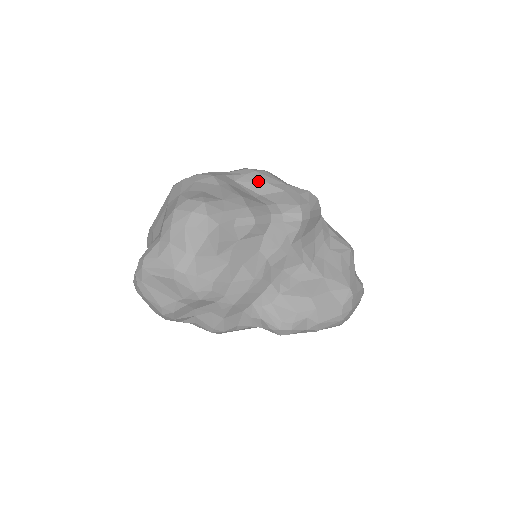
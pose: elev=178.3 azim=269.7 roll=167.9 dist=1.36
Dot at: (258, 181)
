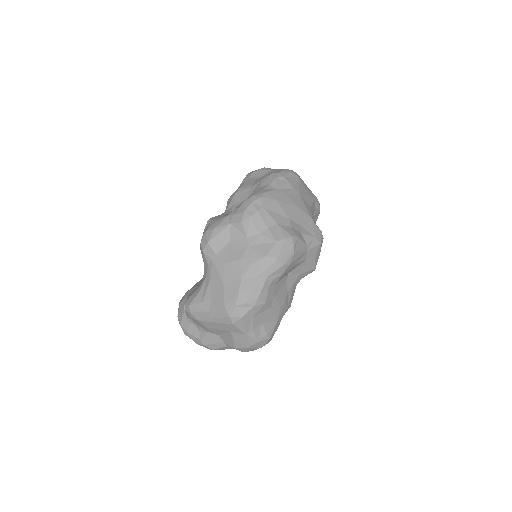
Dot at: occluded
